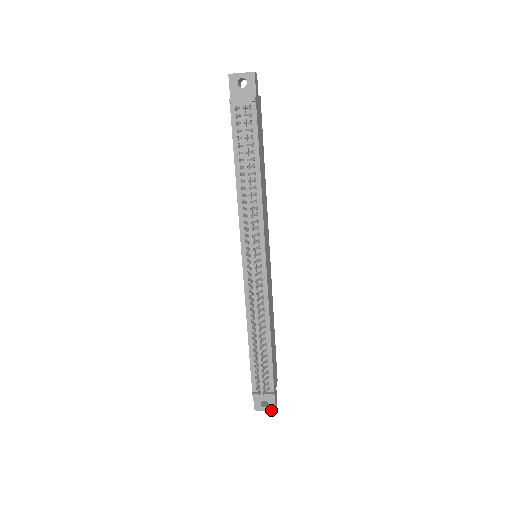
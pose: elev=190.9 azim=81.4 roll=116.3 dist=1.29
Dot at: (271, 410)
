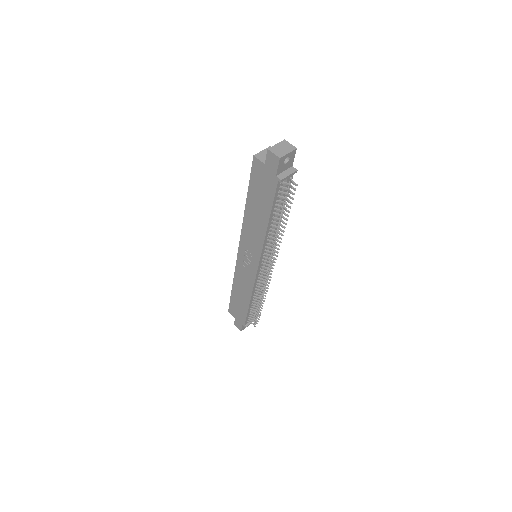
Dot at: occluded
